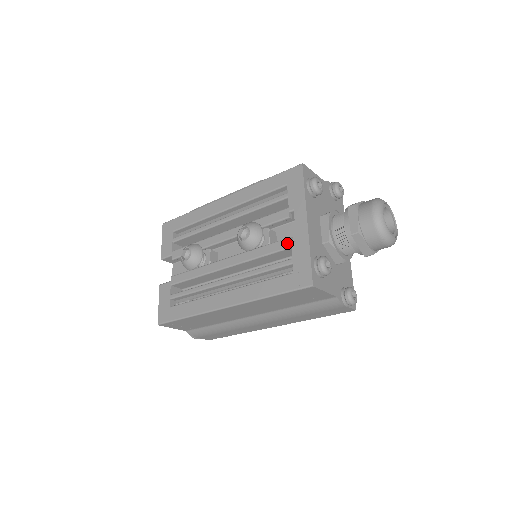
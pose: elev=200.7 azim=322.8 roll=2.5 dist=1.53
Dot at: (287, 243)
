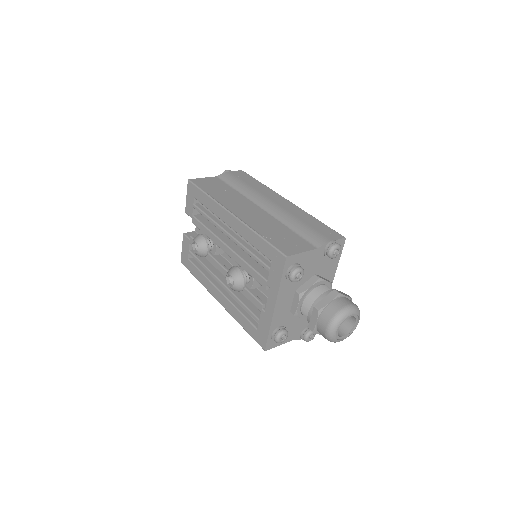
Dot at: (259, 307)
